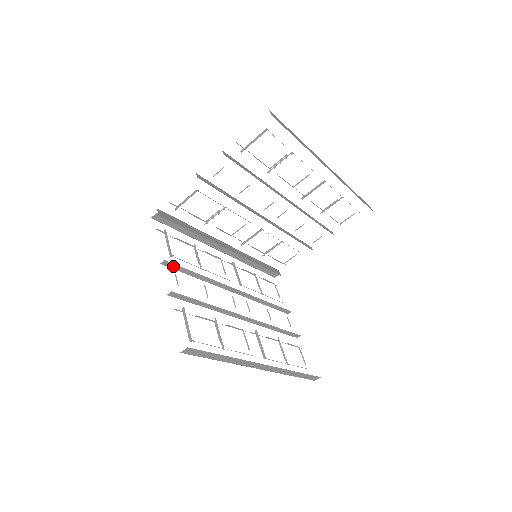
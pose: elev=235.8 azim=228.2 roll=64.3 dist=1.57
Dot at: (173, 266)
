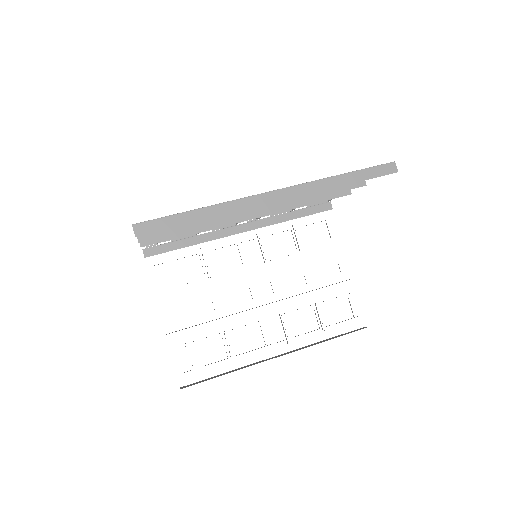
Dot at: occluded
